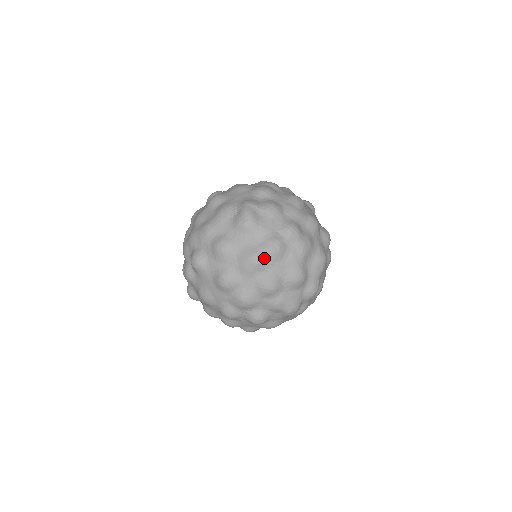
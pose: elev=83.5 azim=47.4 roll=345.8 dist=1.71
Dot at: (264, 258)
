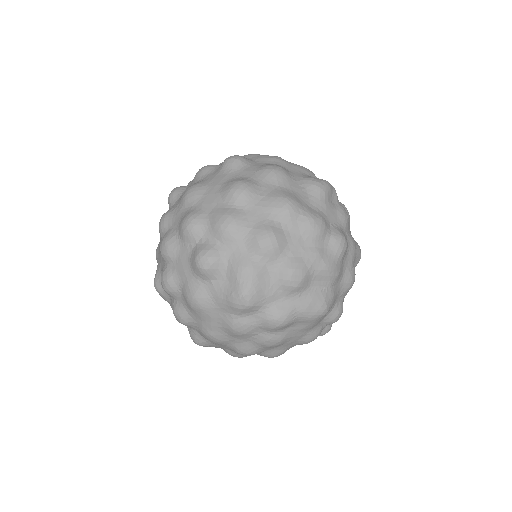
Dot at: (299, 215)
